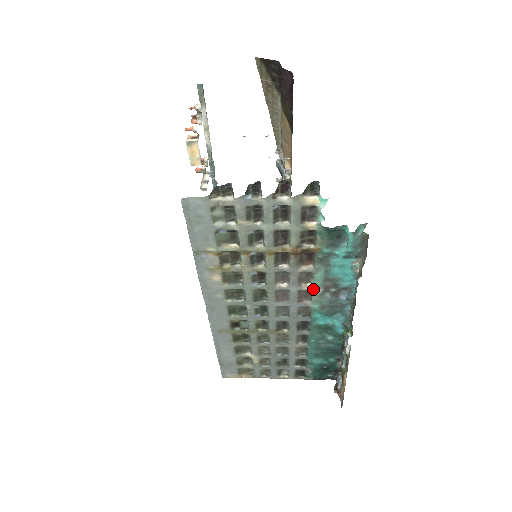
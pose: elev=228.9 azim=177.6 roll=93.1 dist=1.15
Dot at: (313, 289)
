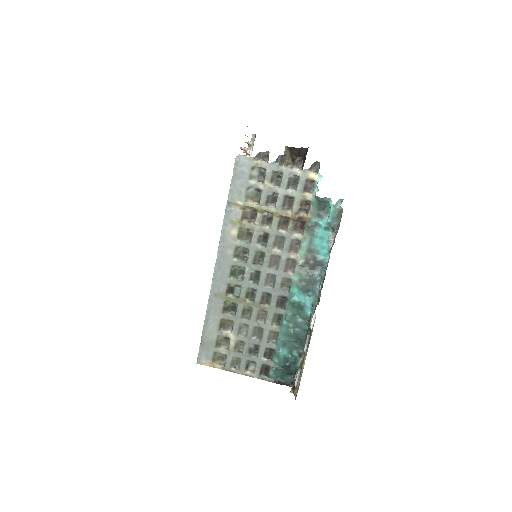
Dot at: (298, 259)
